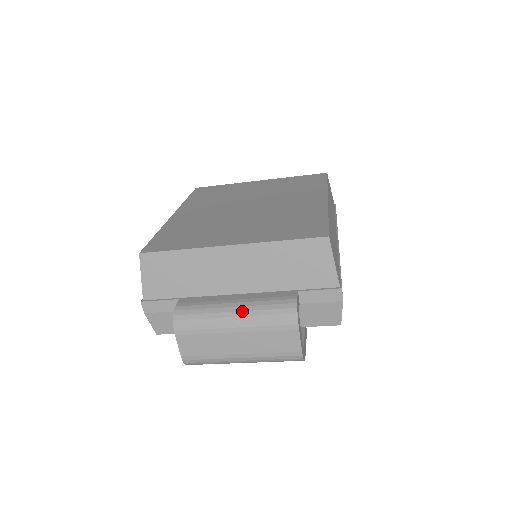
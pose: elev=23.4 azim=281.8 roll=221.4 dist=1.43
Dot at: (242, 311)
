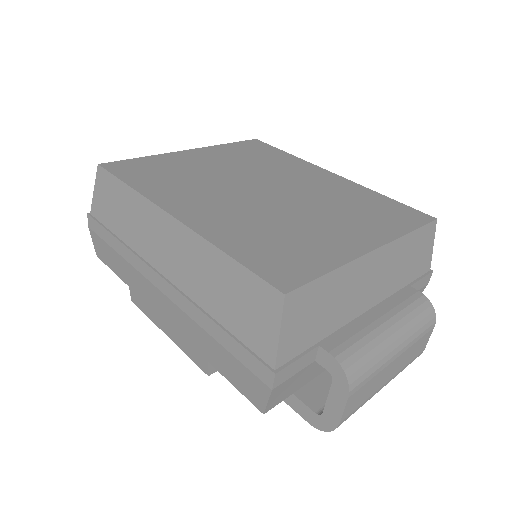
Dot at: (399, 329)
